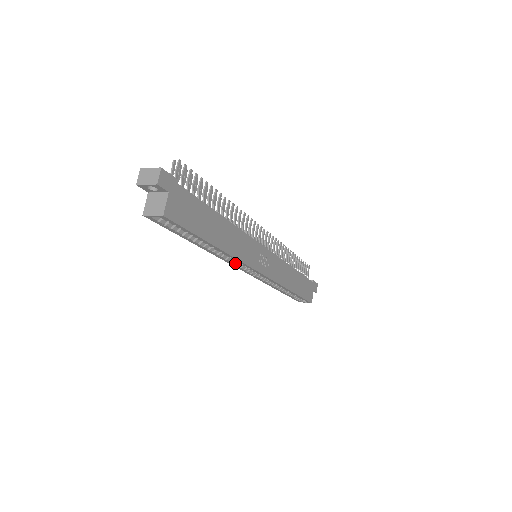
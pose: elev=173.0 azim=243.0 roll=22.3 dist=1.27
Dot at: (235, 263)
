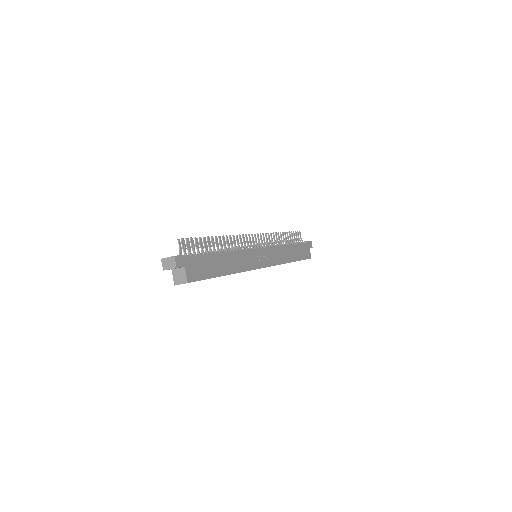
Dot at: occluded
